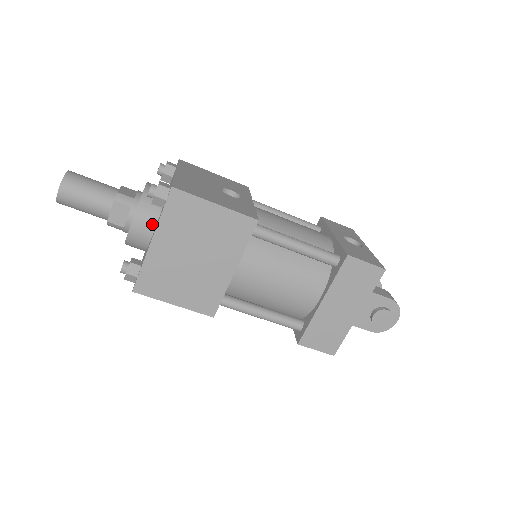
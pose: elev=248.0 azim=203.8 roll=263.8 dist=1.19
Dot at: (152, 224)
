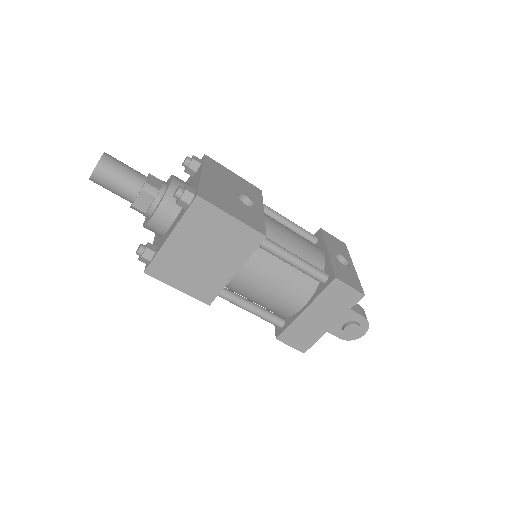
Dot at: (172, 218)
